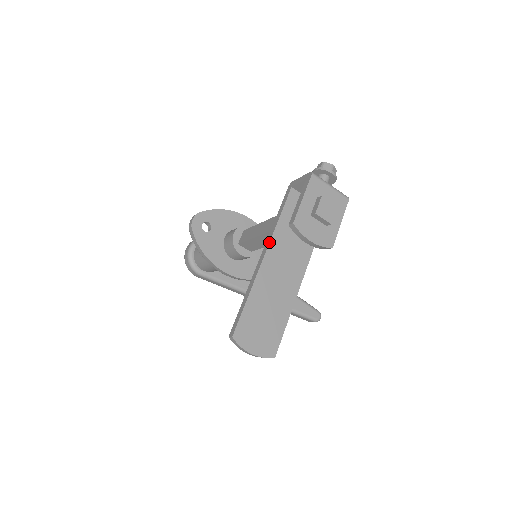
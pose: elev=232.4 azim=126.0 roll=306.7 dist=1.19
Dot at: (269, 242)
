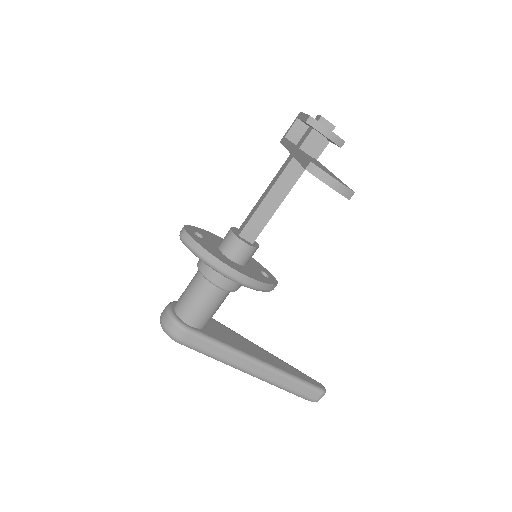
Dot at: (292, 145)
